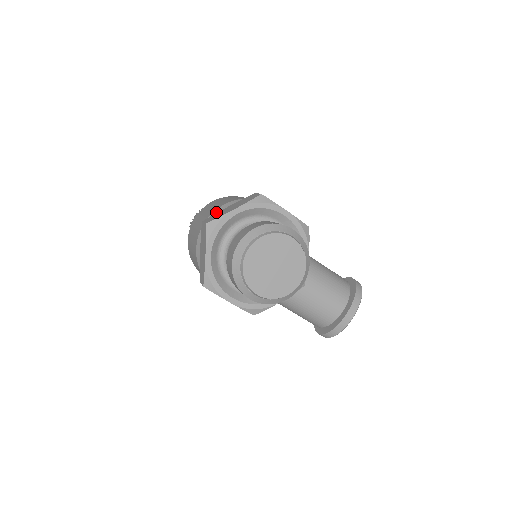
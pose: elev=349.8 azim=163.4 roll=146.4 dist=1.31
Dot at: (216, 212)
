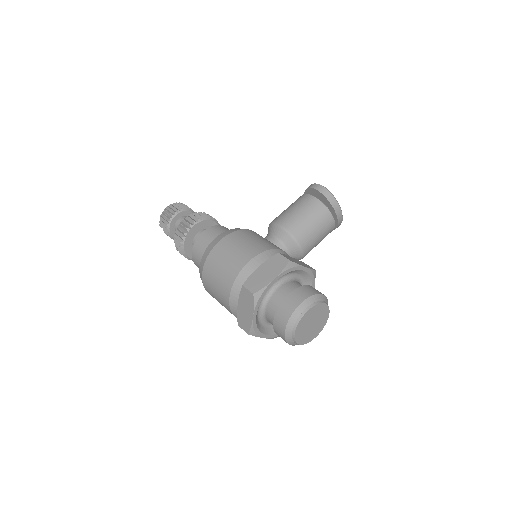
Dot at: (232, 307)
